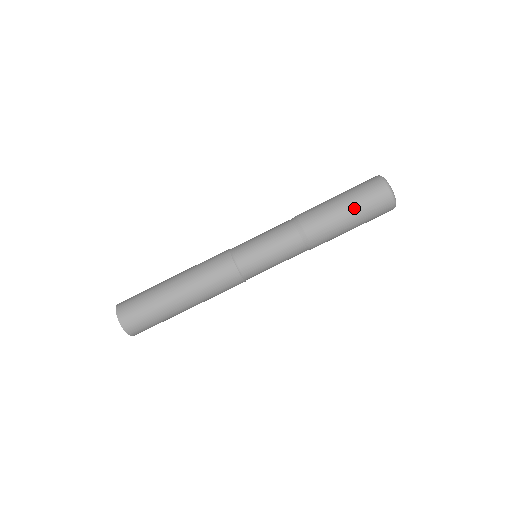
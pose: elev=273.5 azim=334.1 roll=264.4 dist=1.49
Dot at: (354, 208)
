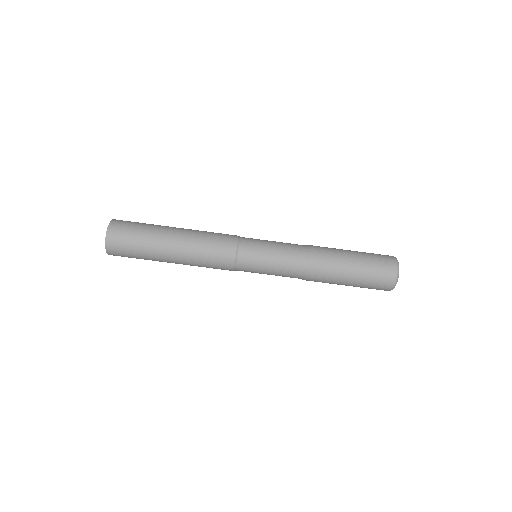
Dot at: (360, 273)
